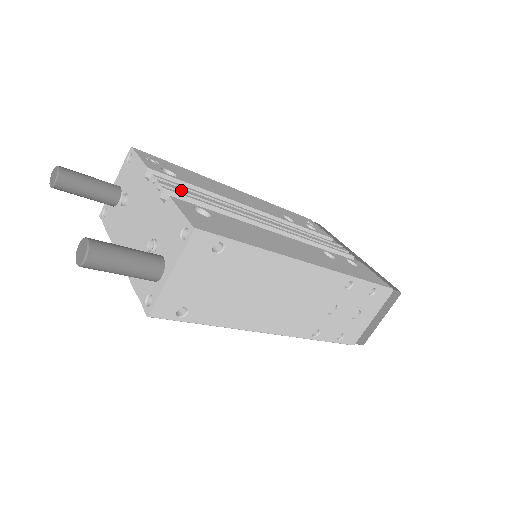
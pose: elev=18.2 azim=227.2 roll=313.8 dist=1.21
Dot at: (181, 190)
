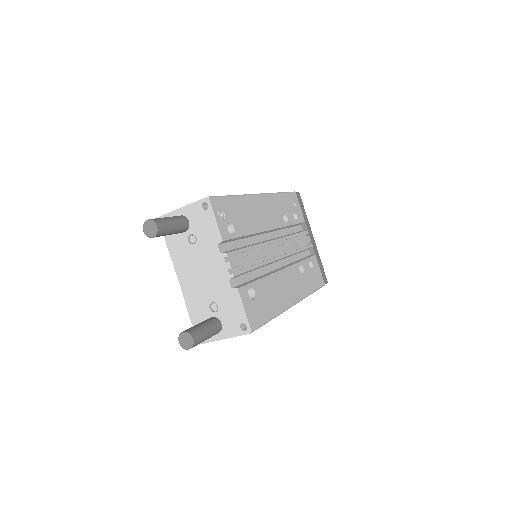
Dot at: (240, 264)
